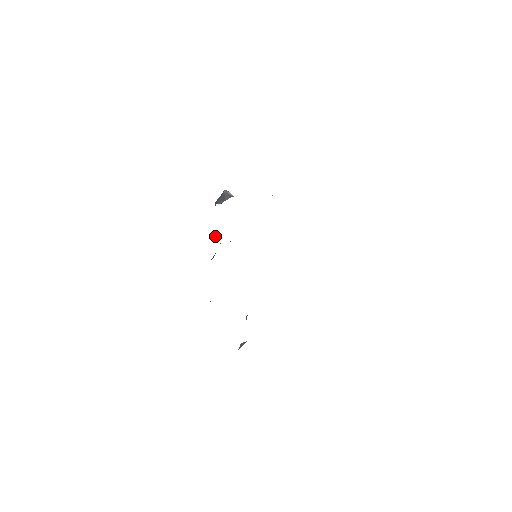
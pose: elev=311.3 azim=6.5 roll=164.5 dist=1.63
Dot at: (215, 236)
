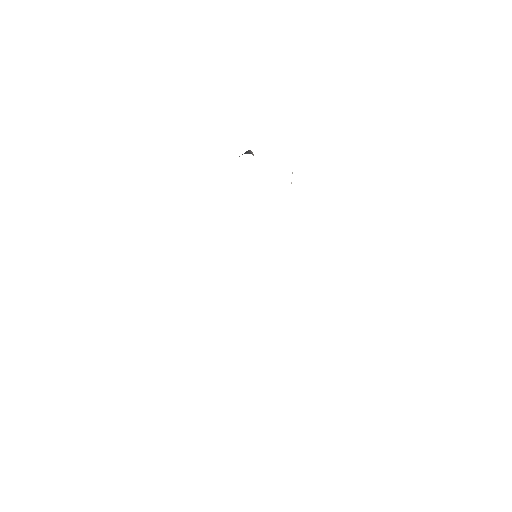
Dot at: occluded
